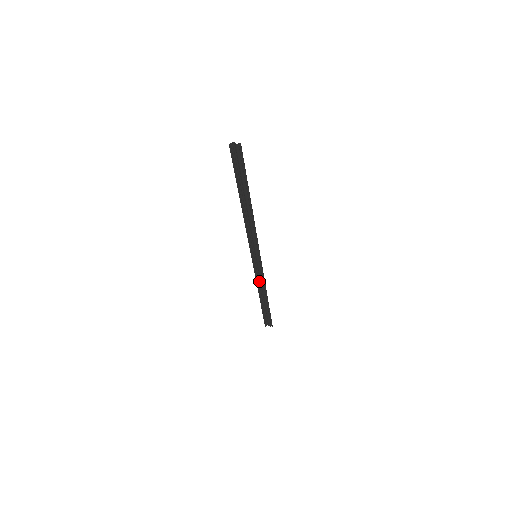
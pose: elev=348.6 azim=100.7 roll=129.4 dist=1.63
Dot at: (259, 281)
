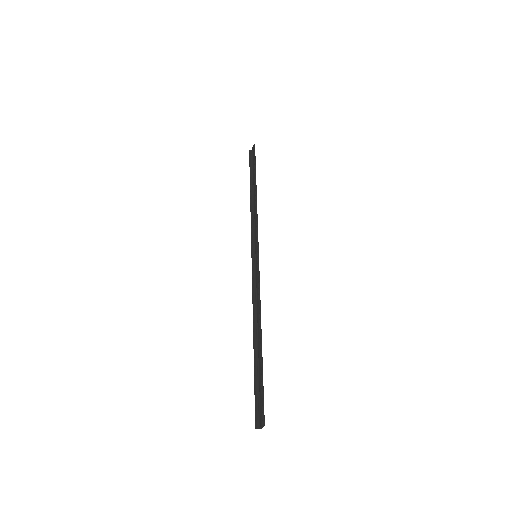
Dot at: occluded
